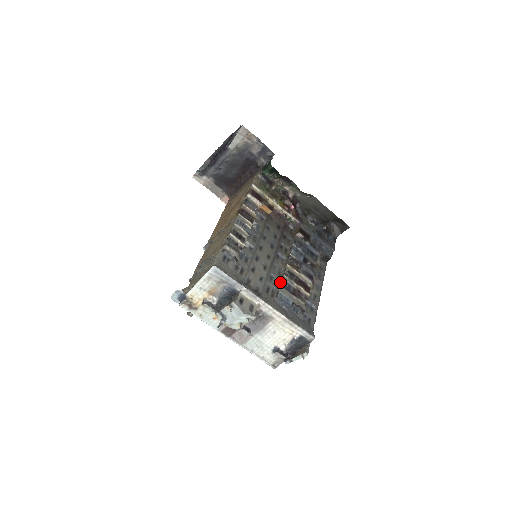
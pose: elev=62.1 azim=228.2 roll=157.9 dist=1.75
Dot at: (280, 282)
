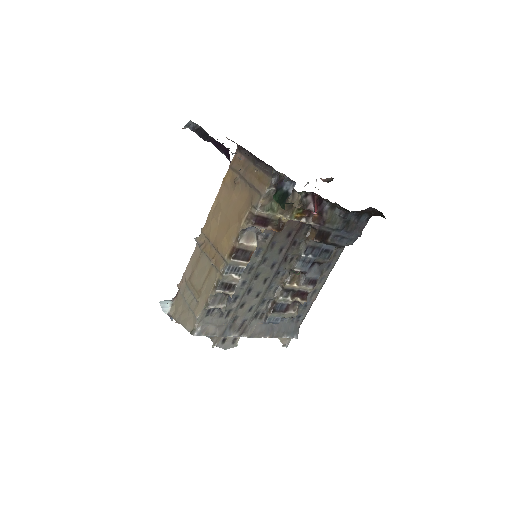
Dot at: (273, 303)
